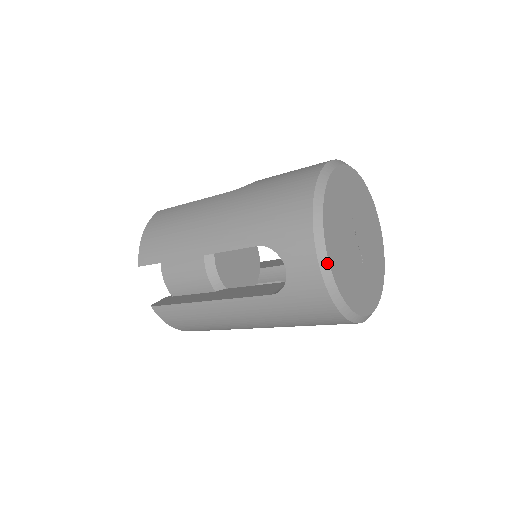
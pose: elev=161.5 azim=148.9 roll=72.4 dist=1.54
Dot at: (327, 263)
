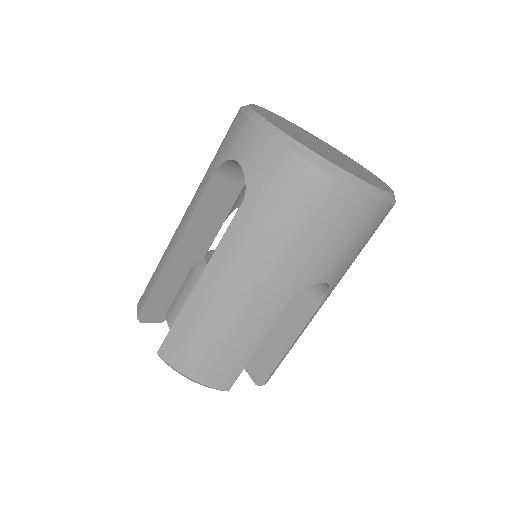
Dot at: (267, 122)
